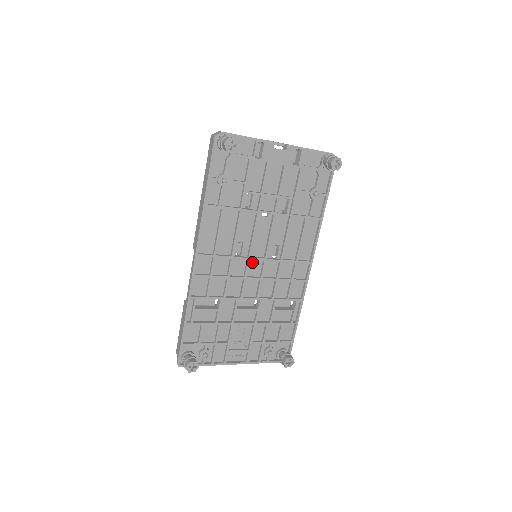
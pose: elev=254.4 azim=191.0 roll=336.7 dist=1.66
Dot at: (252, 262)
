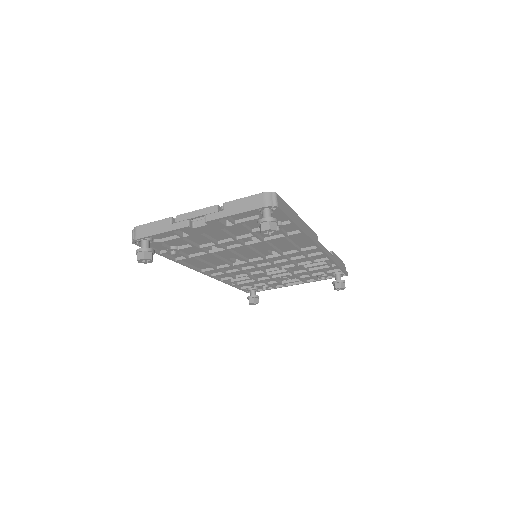
Dot at: occluded
